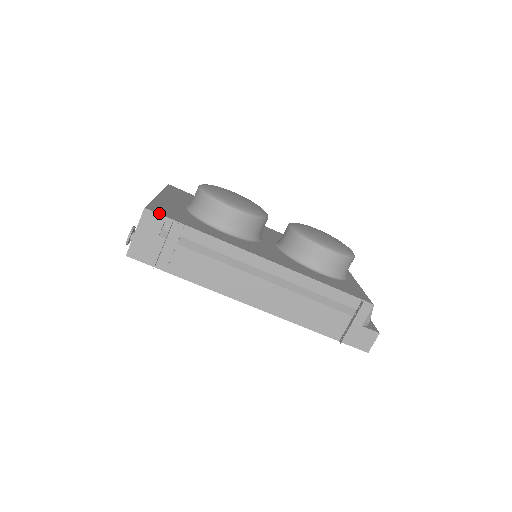
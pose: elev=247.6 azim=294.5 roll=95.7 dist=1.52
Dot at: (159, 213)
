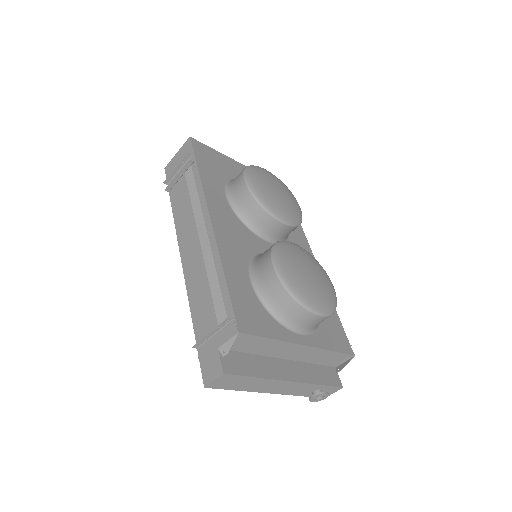
Dot at: (194, 145)
